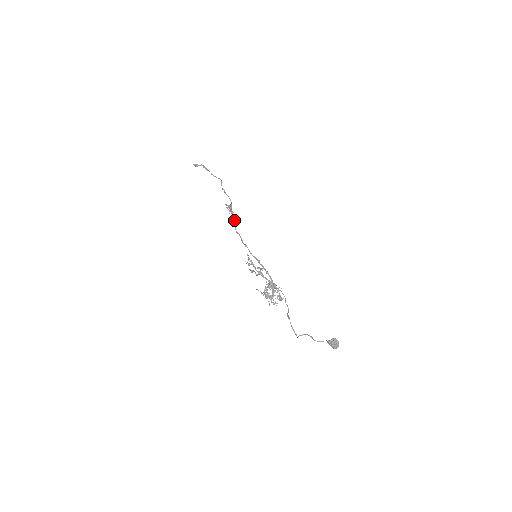
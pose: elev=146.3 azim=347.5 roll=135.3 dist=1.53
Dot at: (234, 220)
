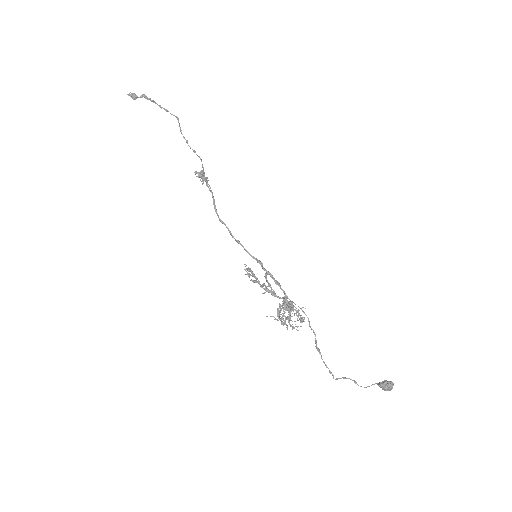
Dot at: (213, 201)
